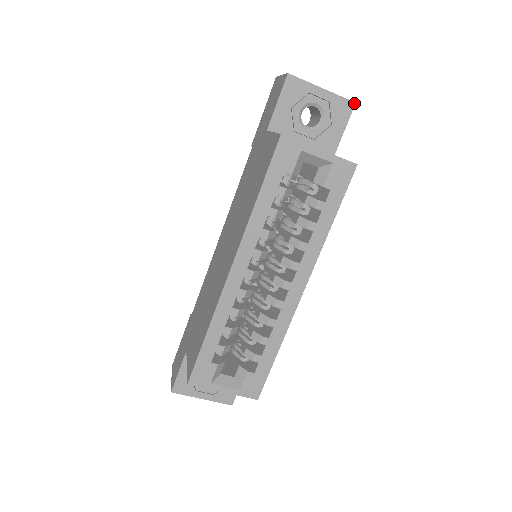
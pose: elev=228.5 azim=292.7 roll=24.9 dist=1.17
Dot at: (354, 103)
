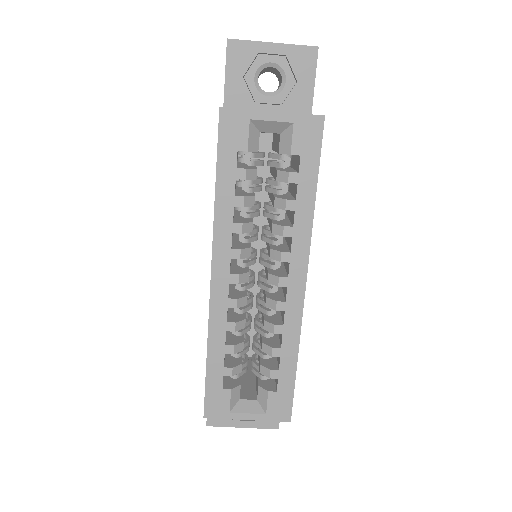
Dot at: (316, 48)
